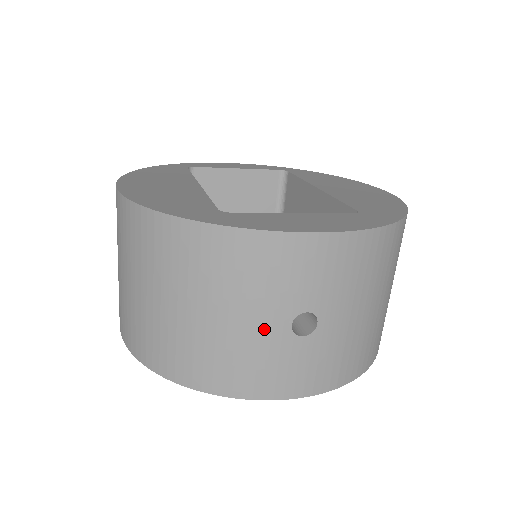
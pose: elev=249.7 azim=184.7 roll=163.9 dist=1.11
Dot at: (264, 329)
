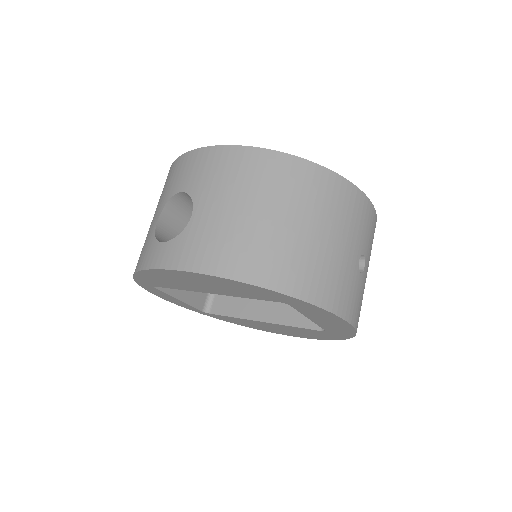
Dot at: (350, 256)
